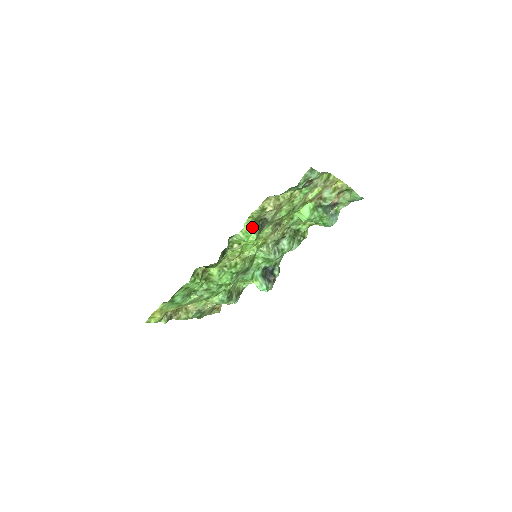
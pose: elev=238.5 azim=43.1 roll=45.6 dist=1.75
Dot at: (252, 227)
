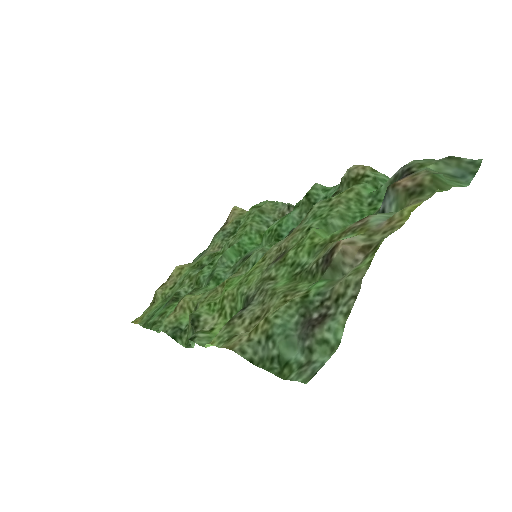
Dot at: occluded
